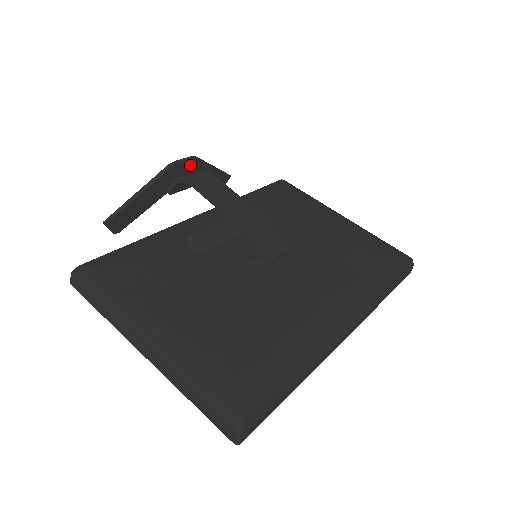
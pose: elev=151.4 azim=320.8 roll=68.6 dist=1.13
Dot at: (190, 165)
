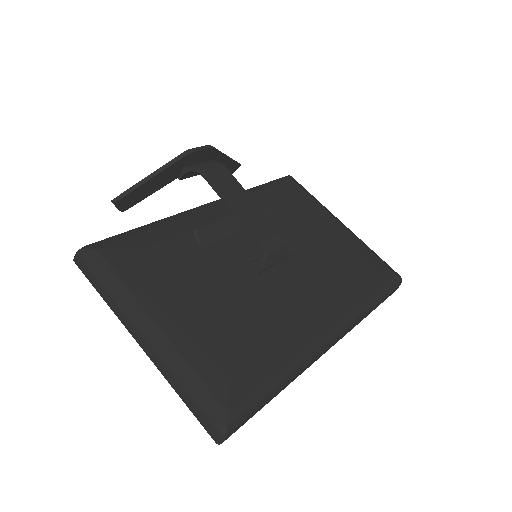
Dot at: (204, 154)
